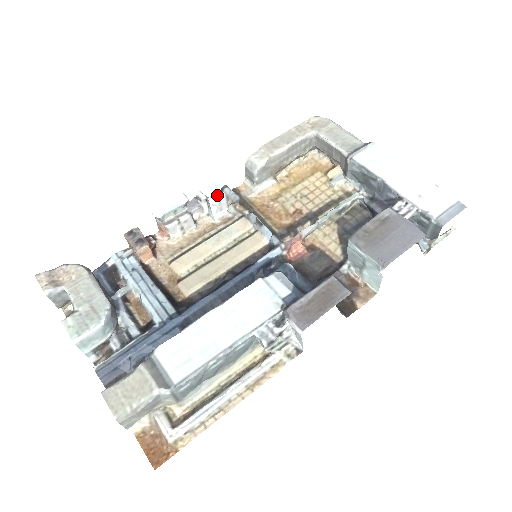
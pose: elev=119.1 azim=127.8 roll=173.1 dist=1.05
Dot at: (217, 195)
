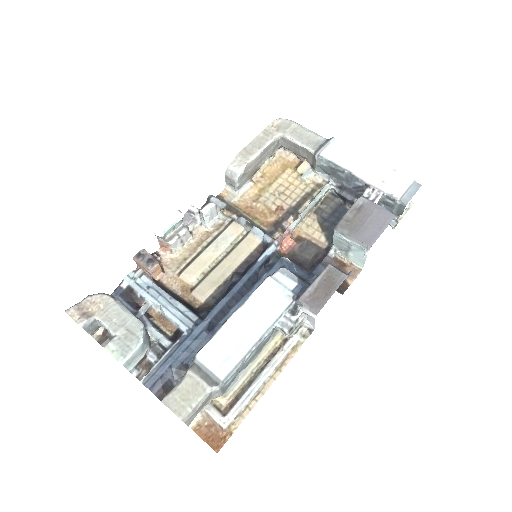
Dot at: (208, 207)
